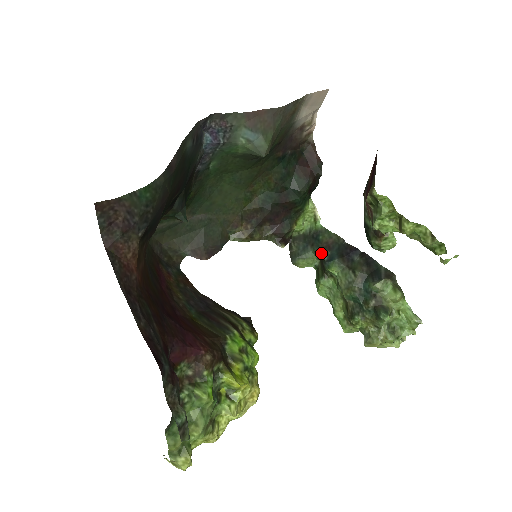
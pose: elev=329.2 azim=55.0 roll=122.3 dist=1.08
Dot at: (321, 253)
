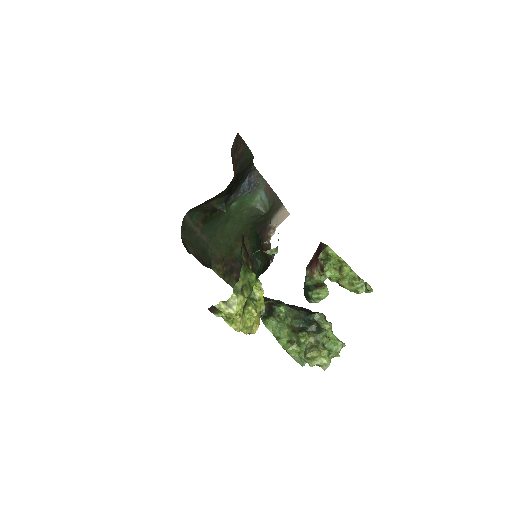
Dot at: (271, 302)
